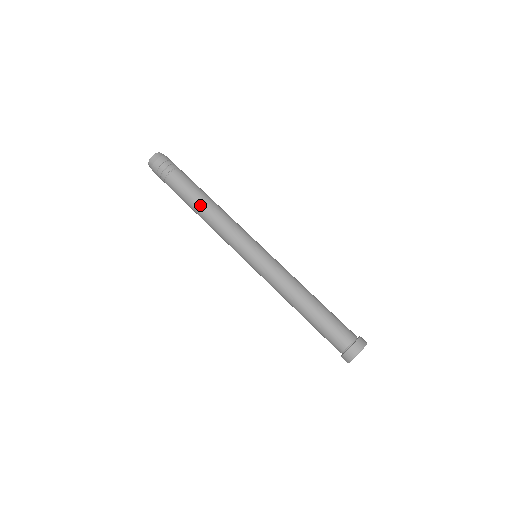
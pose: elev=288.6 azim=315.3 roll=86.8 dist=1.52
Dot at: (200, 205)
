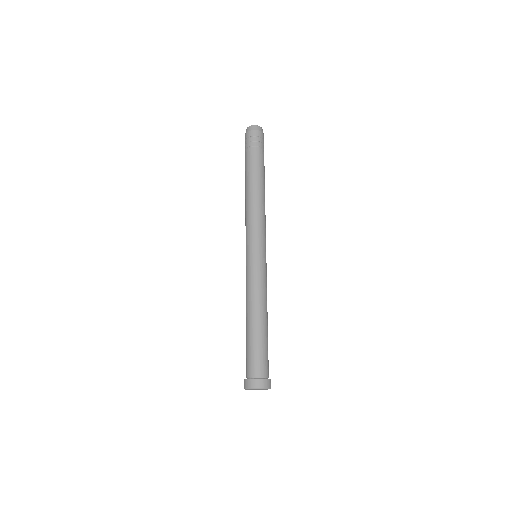
Dot at: (257, 186)
